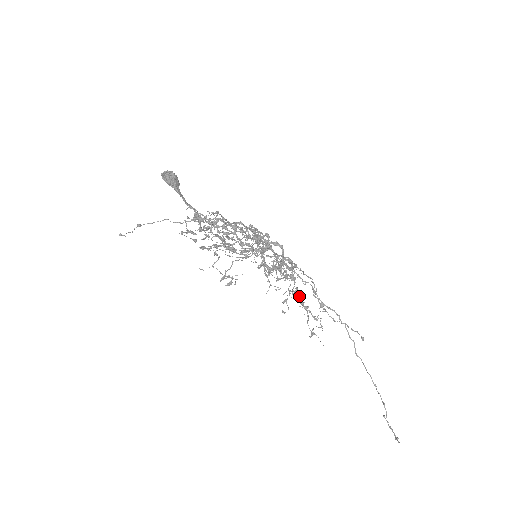
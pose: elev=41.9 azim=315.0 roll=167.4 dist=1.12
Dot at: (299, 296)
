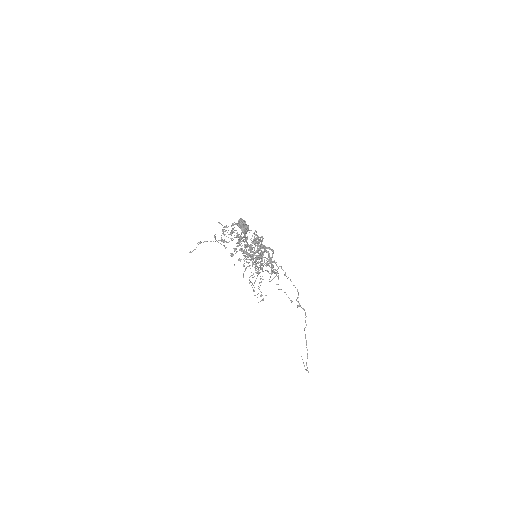
Dot at: occluded
